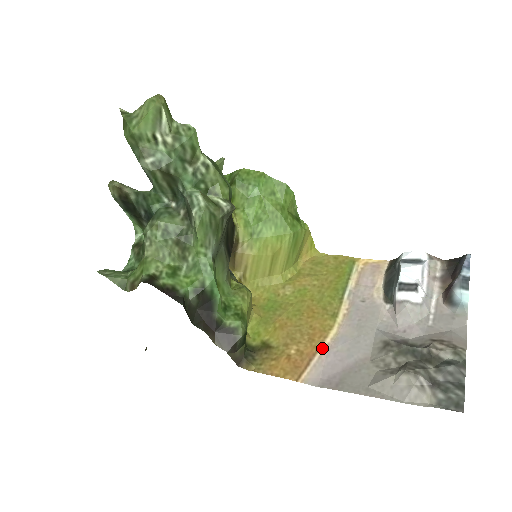
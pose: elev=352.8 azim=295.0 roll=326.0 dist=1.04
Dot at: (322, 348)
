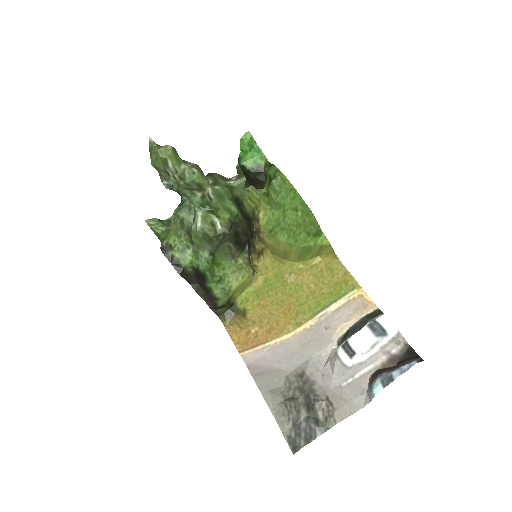
Dot at: (270, 343)
